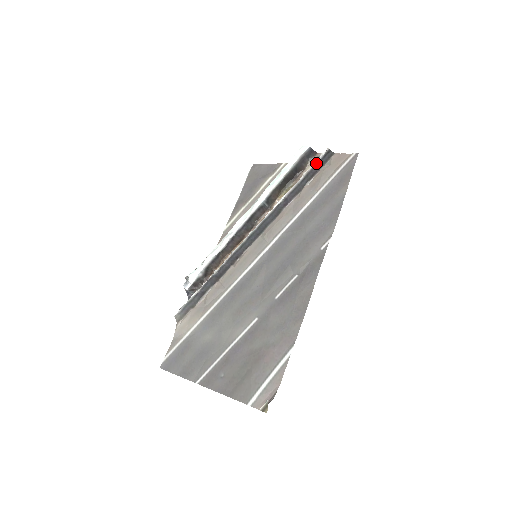
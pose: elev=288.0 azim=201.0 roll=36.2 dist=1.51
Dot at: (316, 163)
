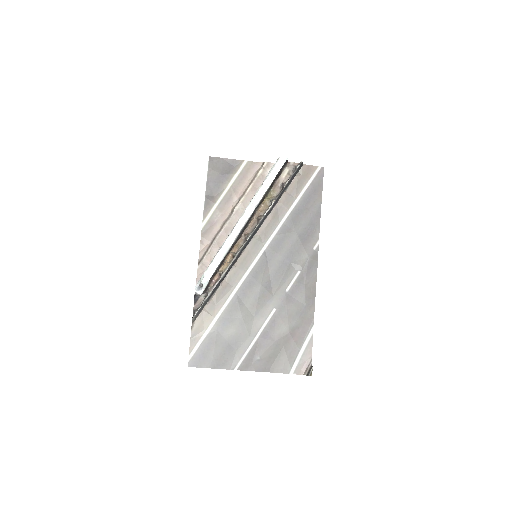
Dot at: (293, 173)
